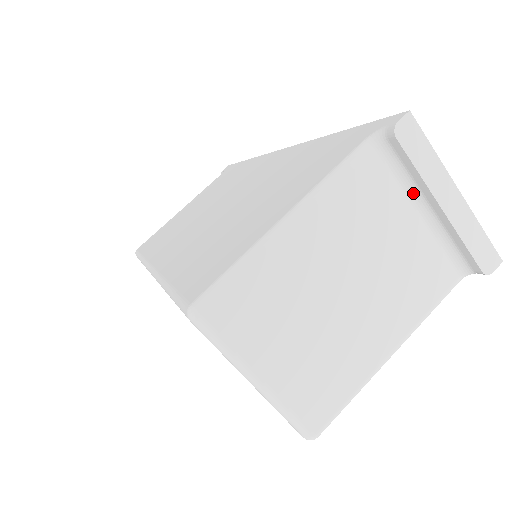
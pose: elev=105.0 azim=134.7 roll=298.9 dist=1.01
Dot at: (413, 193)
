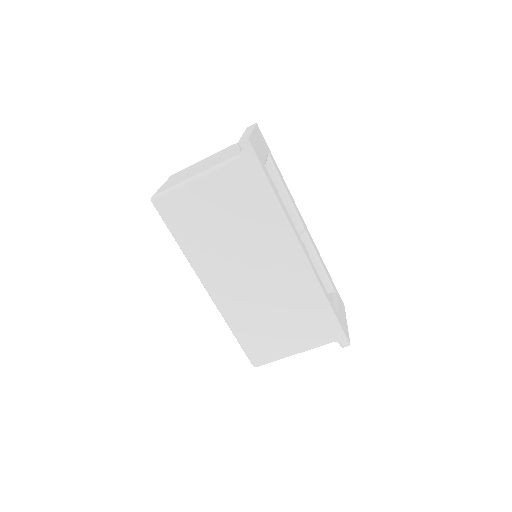
Dot at: occluded
